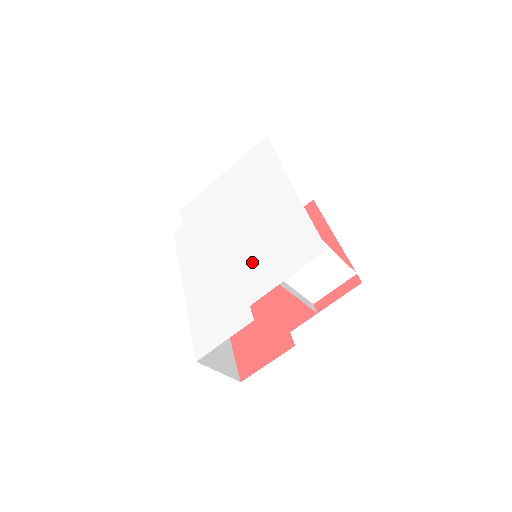
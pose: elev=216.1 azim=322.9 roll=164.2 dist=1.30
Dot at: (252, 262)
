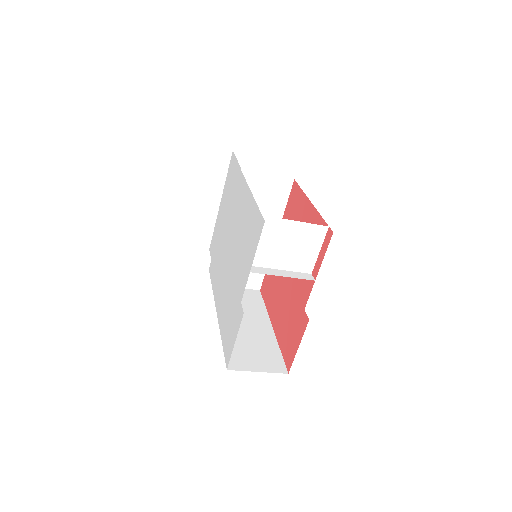
Dot at: (238, 264)
